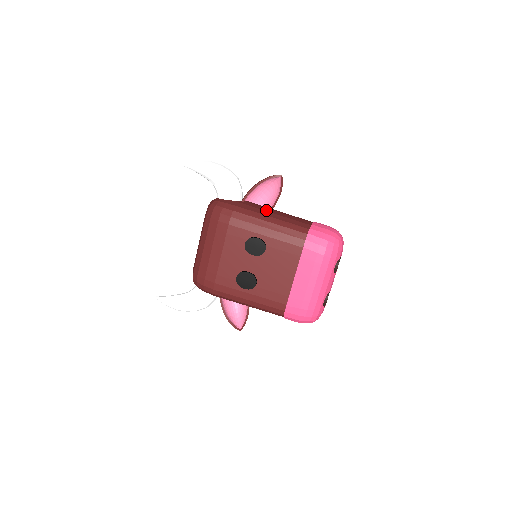
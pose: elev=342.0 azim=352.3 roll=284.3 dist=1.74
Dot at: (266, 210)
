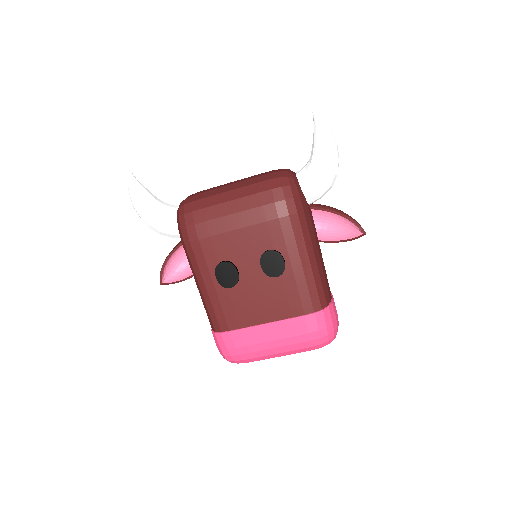
Dot at: (317, 242)
